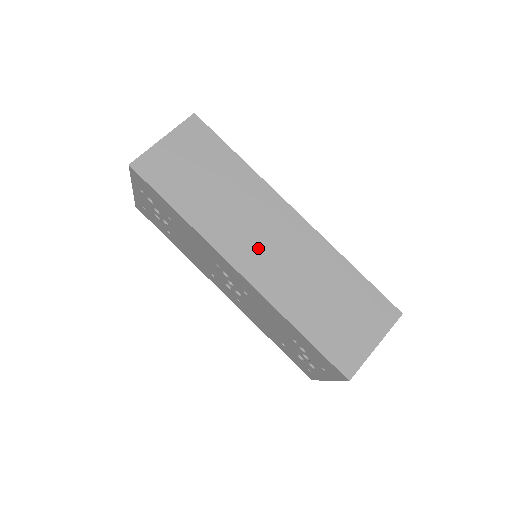
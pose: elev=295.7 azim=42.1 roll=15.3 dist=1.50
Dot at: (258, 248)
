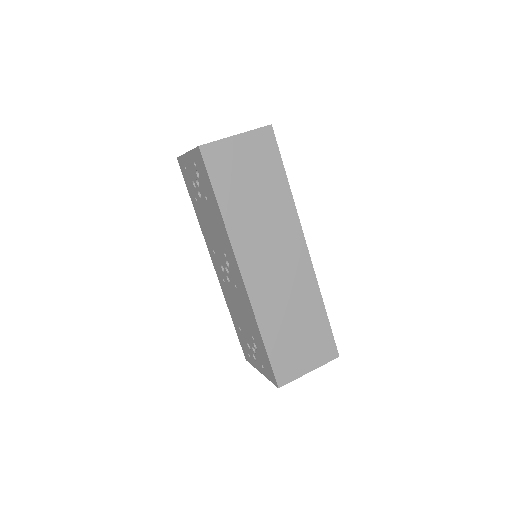
Dot at: (265, 263)
